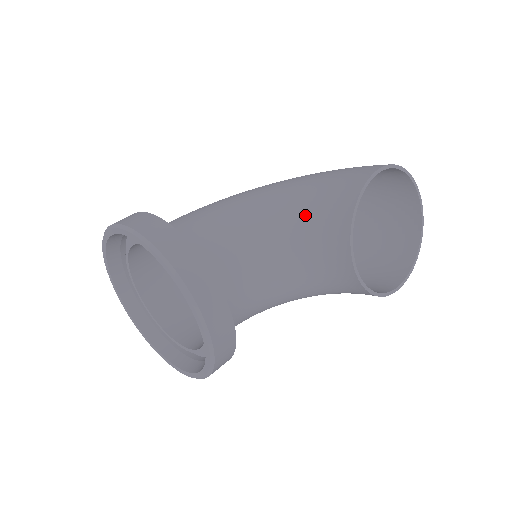
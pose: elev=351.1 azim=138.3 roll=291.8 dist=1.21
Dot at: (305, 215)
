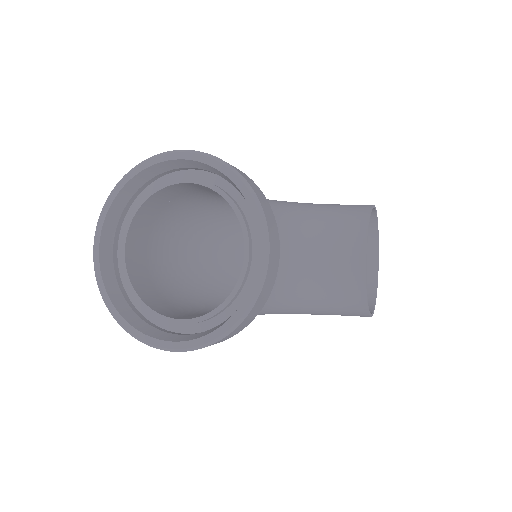
Dot at: (323, 218)
